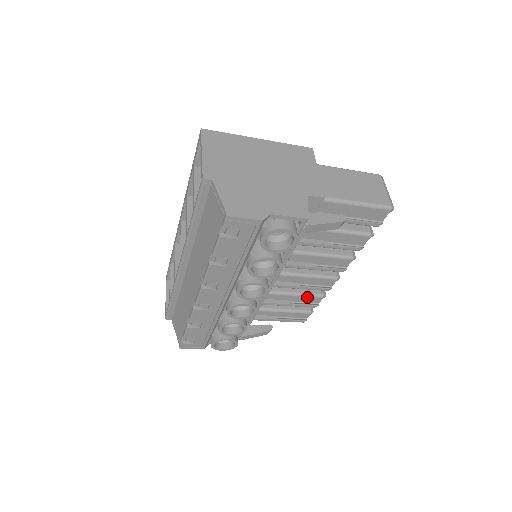
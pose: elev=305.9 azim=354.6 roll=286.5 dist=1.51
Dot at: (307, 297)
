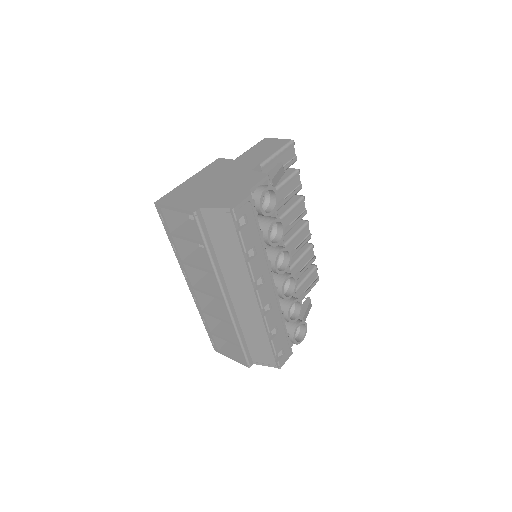
Dot at: (305, 255)
